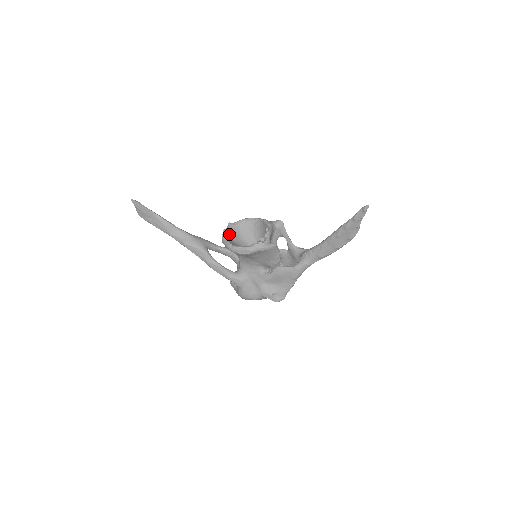
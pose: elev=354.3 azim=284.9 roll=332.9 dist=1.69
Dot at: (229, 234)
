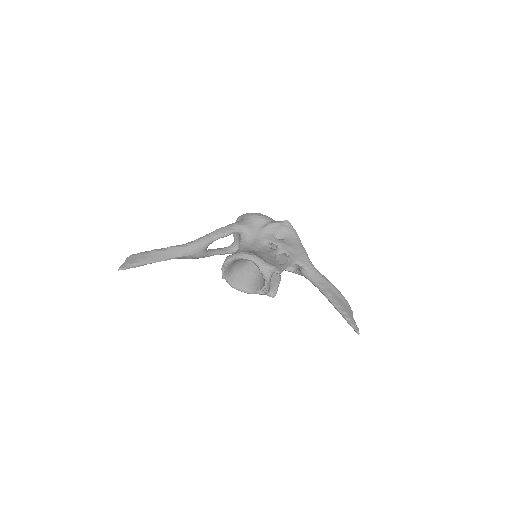
Dot at: (228, 271)
